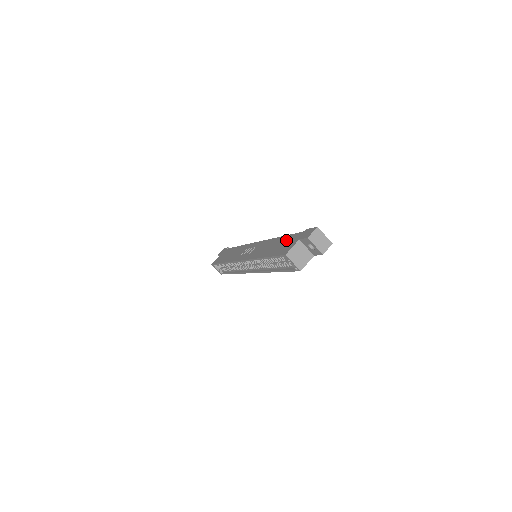
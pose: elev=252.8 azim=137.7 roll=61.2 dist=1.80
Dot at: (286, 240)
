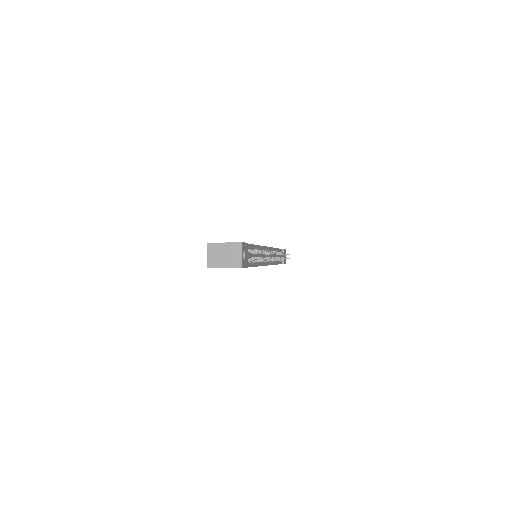
Dot at: occluded
